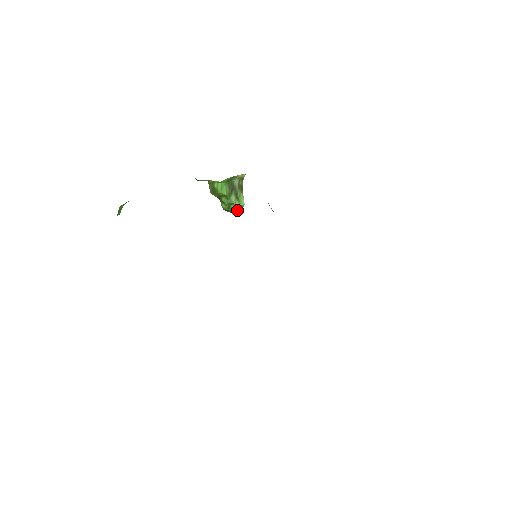
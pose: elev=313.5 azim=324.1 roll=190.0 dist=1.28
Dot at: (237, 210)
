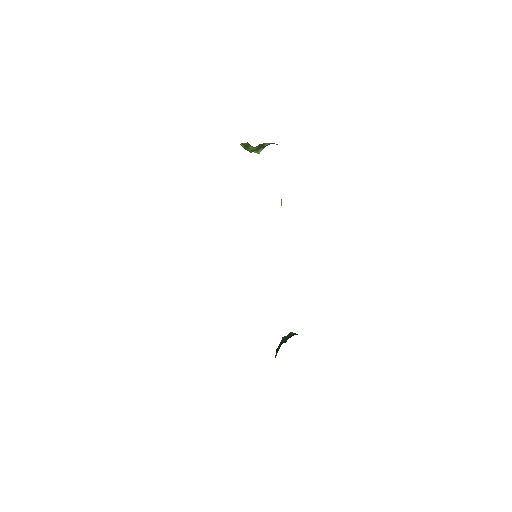
Dot at: occluded
